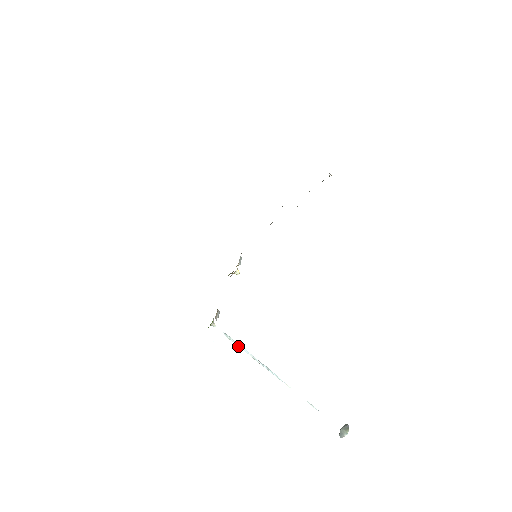
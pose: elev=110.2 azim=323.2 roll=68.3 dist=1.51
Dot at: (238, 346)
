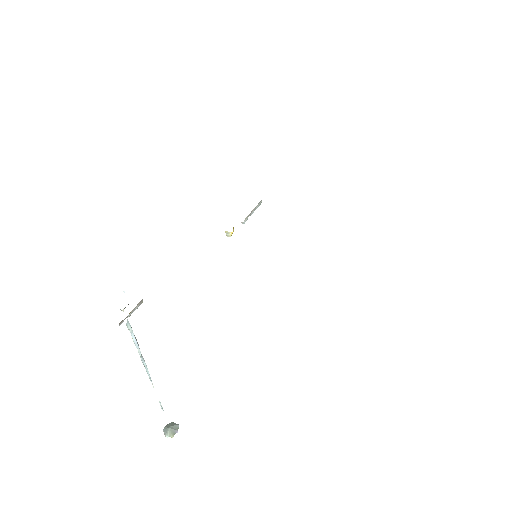
Dot at: (132, 338)
